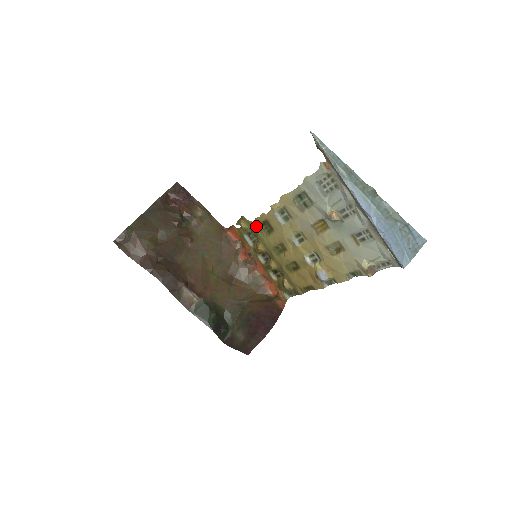
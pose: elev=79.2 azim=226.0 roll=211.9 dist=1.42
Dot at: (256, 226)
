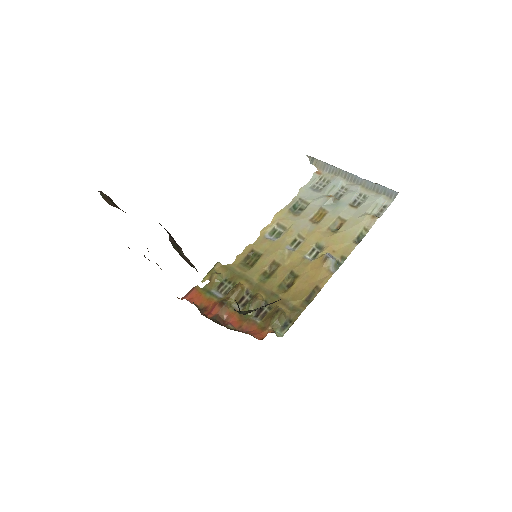
Dot at: (235, 266)
